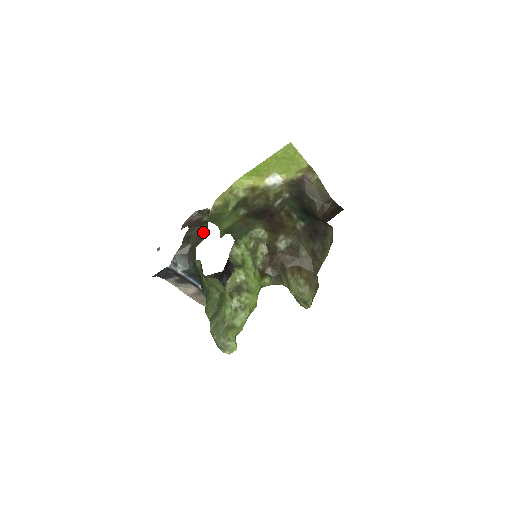
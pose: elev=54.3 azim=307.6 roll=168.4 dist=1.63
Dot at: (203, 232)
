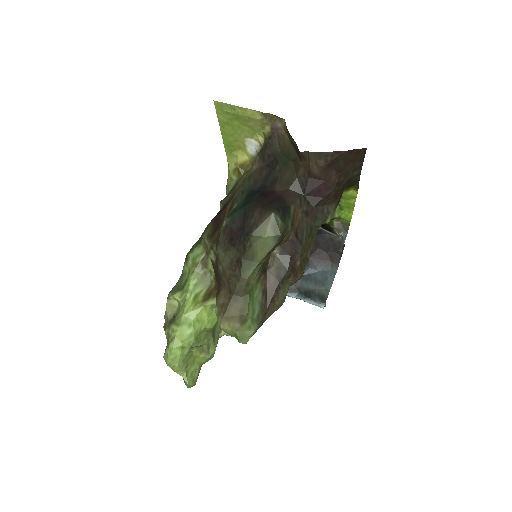
Dot at: occluded
